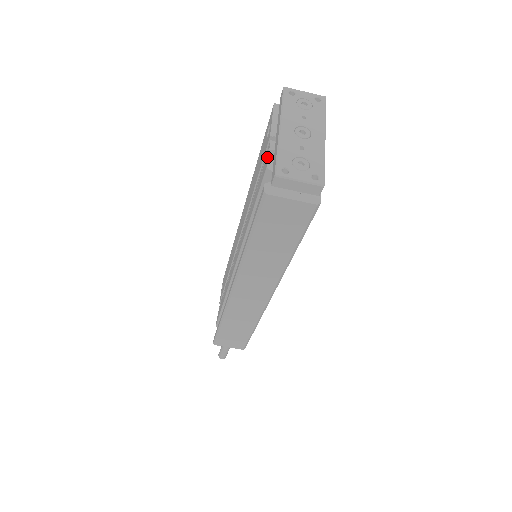
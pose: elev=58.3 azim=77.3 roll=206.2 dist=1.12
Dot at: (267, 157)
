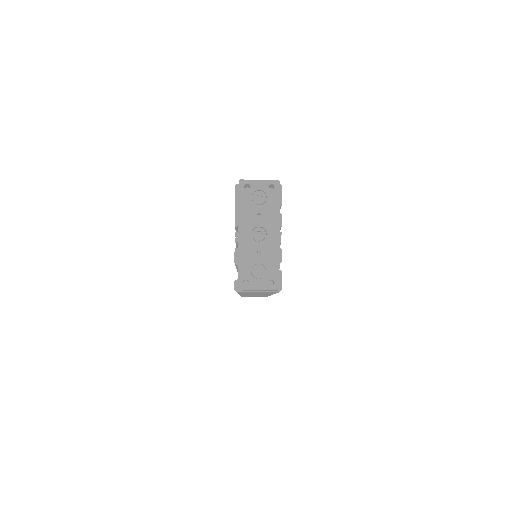
Dot at: occluded
